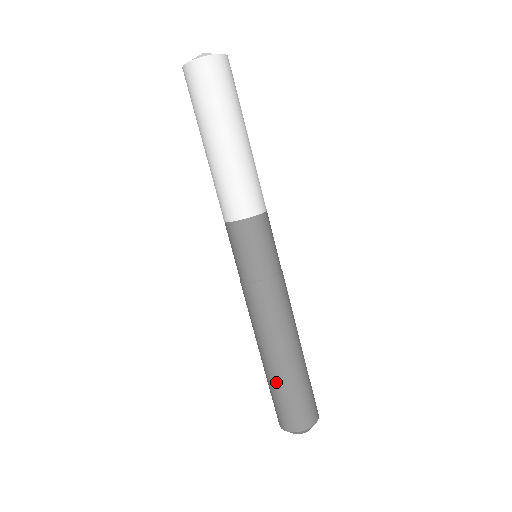
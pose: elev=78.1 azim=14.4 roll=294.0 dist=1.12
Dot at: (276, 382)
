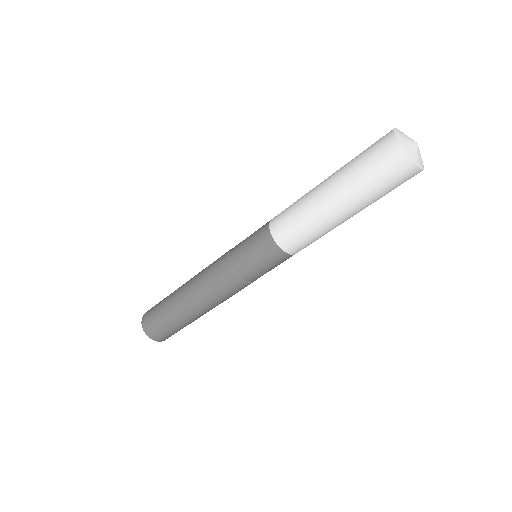
Dot at: (178, 319)
